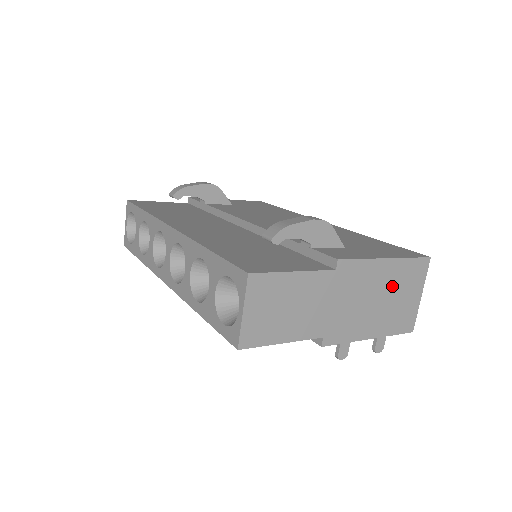
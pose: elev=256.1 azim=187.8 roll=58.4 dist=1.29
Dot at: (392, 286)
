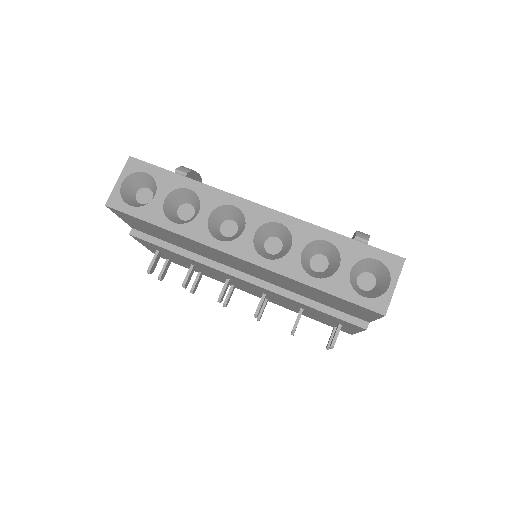
Dot at: occluded
